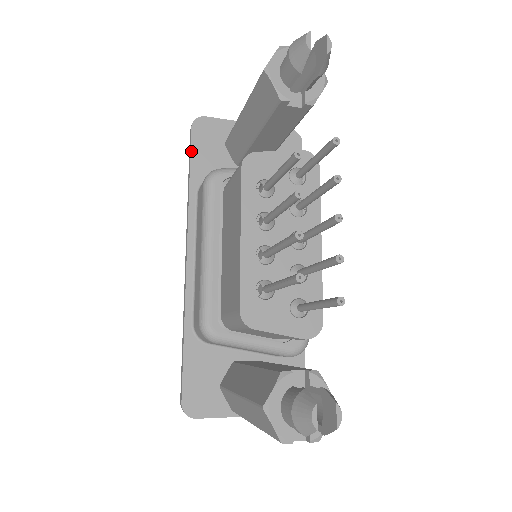
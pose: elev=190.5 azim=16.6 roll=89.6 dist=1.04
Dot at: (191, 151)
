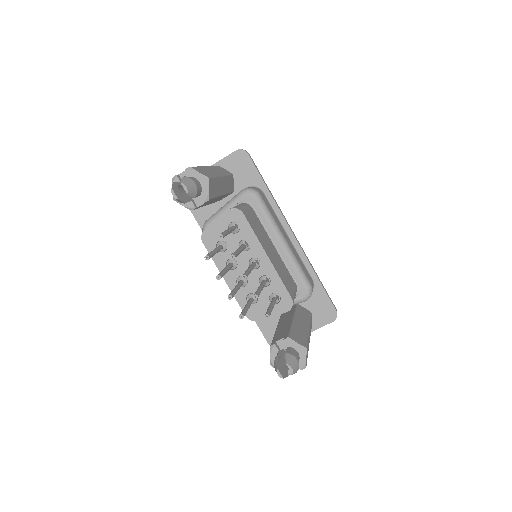
Dot at: (190, 210)
